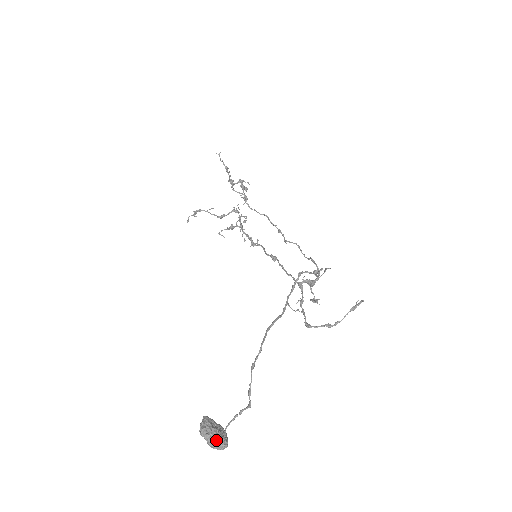
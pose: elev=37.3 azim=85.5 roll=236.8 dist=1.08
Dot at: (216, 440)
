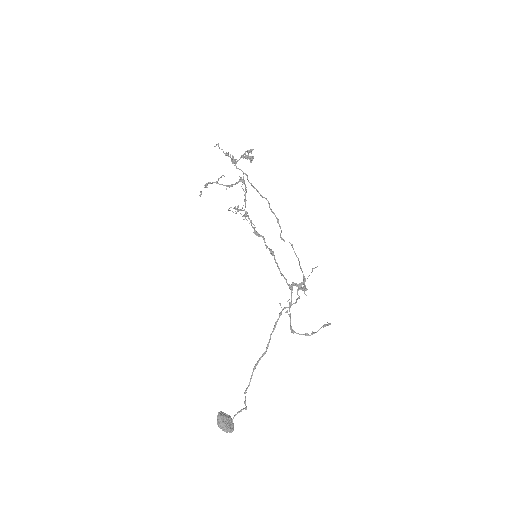
Dot at: (226, 430)
